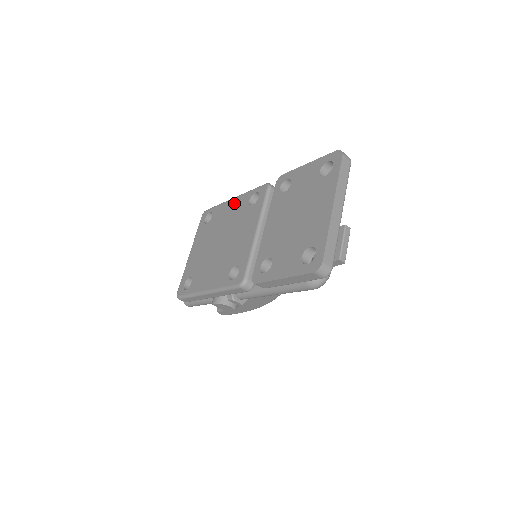
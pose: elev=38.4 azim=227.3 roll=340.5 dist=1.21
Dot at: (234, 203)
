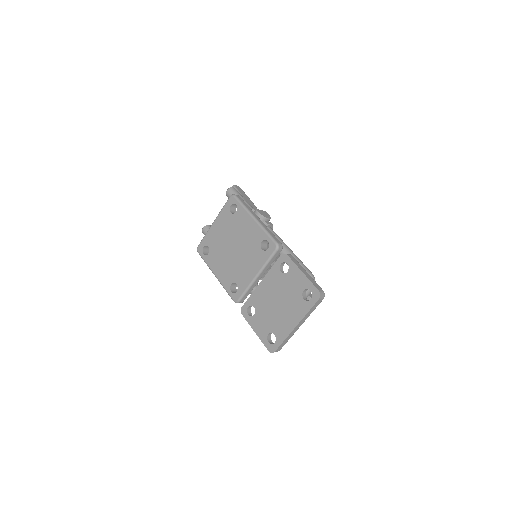
Dot at: (253, 226)
